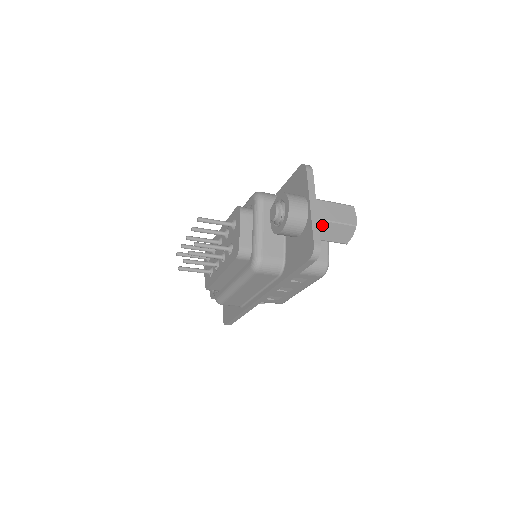
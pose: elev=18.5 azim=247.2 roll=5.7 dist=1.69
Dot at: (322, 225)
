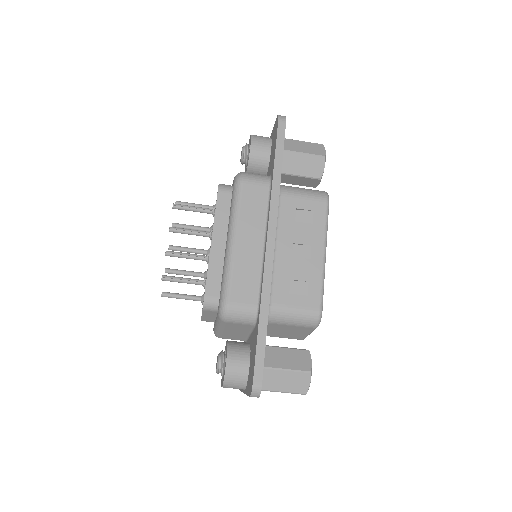
Dot at: (288, 142)
